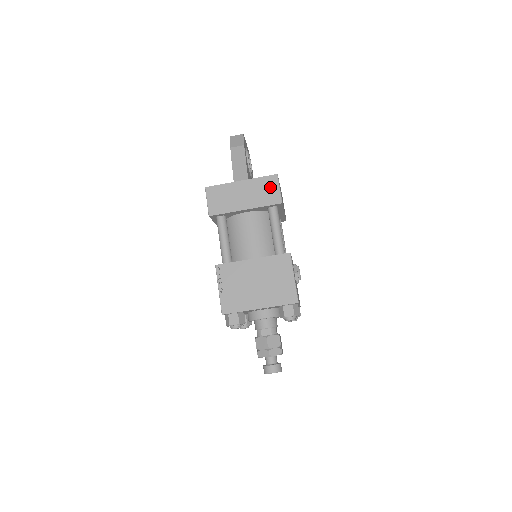
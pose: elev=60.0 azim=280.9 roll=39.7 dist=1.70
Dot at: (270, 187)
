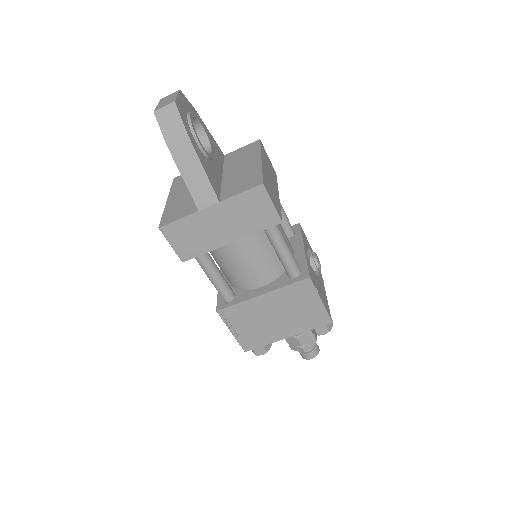
Dot at: (257, 205)
